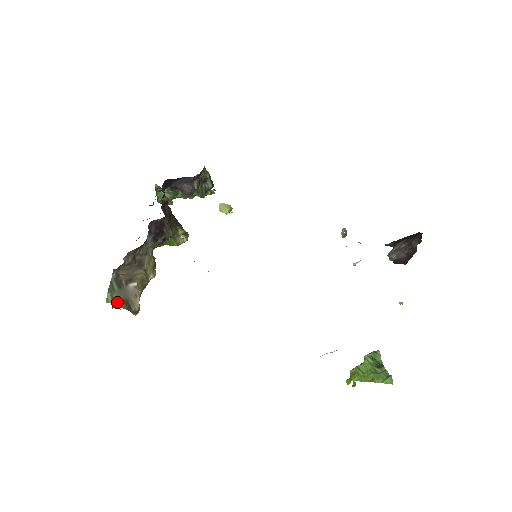
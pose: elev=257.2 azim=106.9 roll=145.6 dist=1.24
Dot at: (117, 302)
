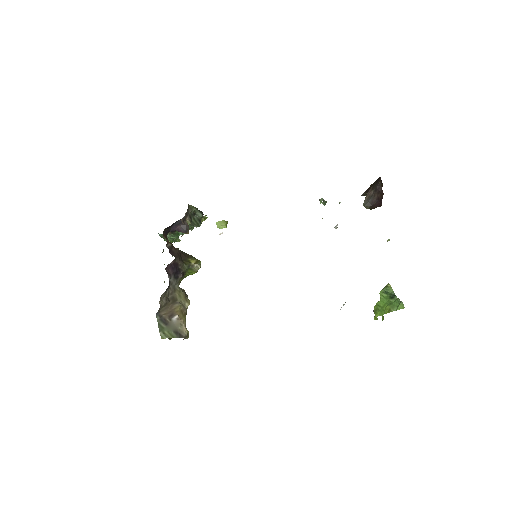
Dot at: (169, 336)
